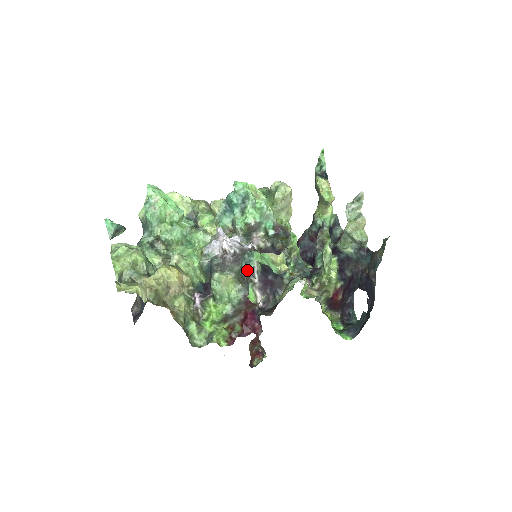
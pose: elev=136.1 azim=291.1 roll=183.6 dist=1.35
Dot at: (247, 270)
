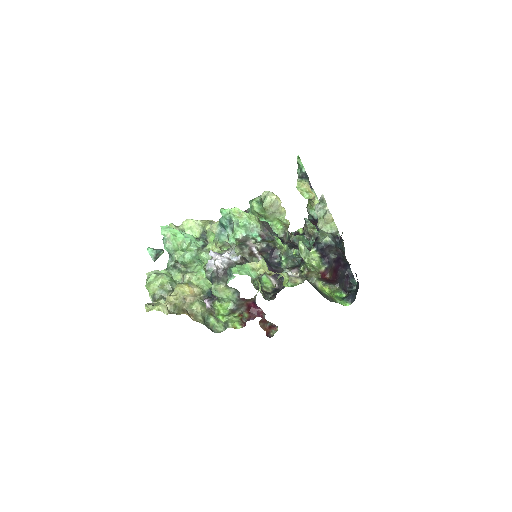
Dot at: occluded
